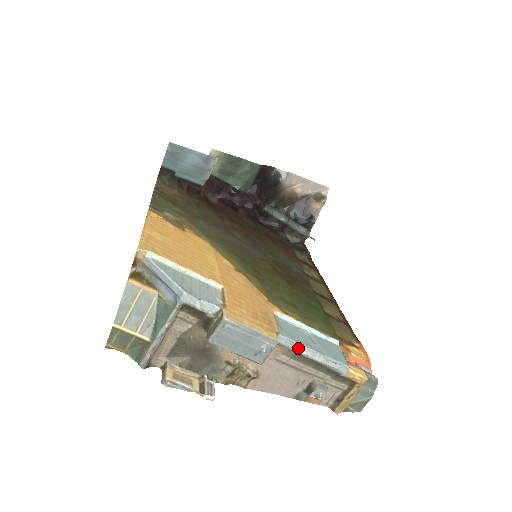
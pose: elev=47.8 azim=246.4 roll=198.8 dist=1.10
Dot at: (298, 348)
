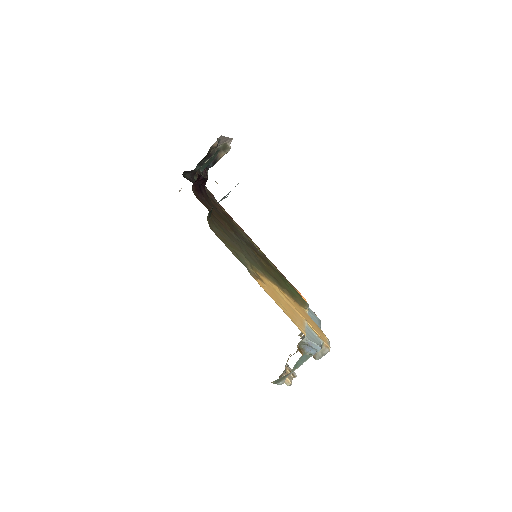
Dot at: occluded
